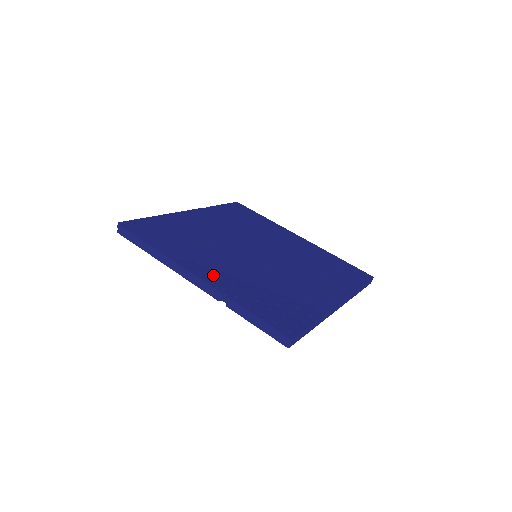
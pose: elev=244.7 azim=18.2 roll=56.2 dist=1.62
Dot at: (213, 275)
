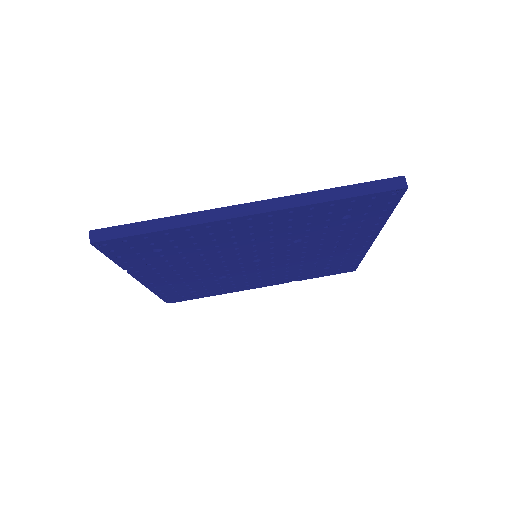
Dot at: occluded
